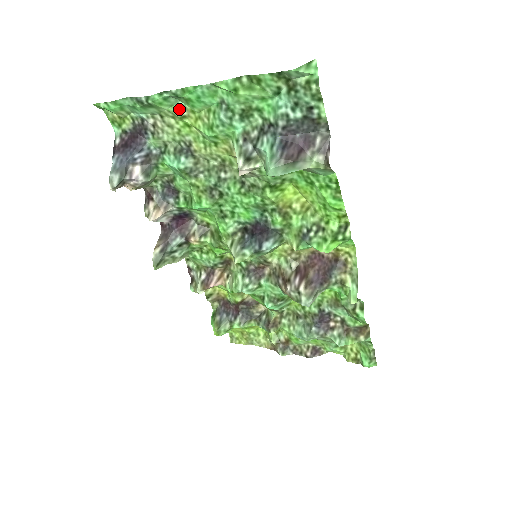
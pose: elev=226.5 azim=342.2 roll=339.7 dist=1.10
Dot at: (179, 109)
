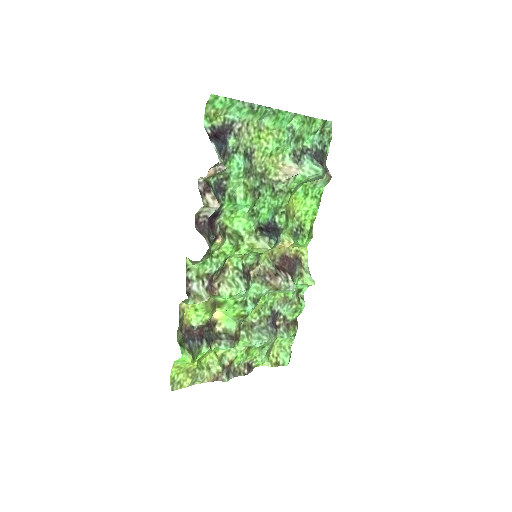
Dot at: (261, 124)
